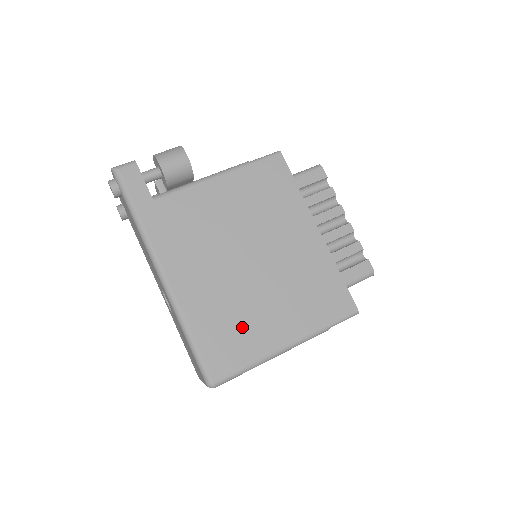
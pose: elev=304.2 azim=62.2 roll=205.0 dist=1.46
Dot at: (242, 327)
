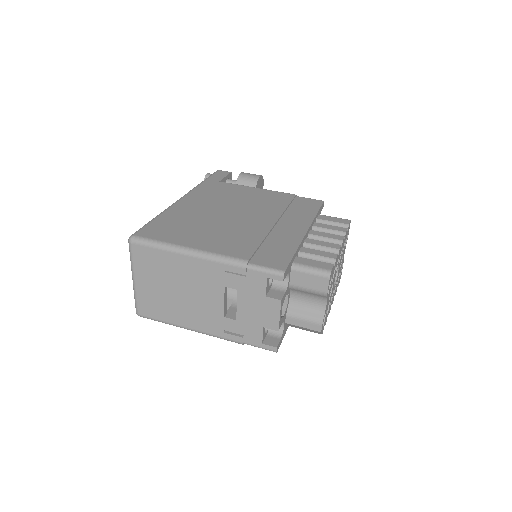
Dot at: (189, 230)
